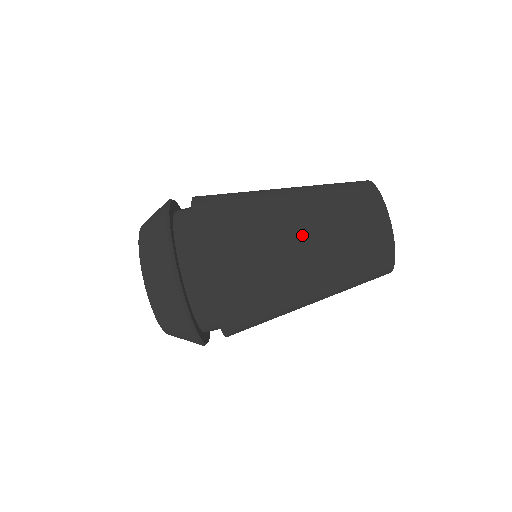
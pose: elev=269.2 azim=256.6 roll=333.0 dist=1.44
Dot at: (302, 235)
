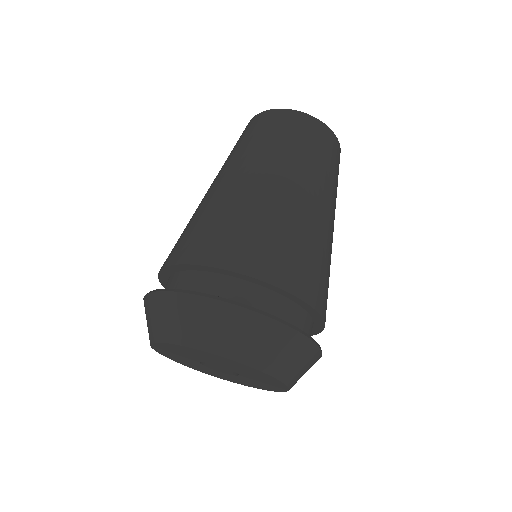
Dot at: (307, 192)
